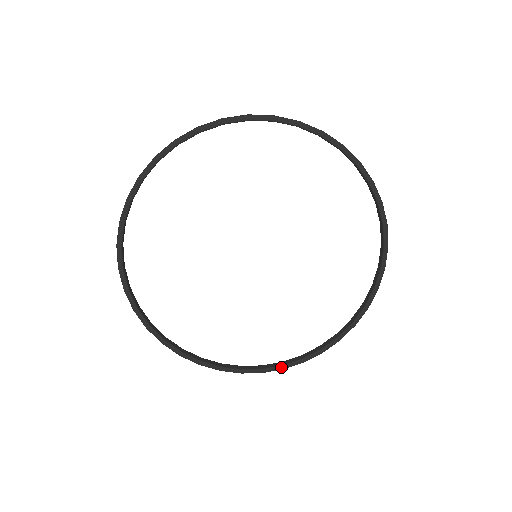
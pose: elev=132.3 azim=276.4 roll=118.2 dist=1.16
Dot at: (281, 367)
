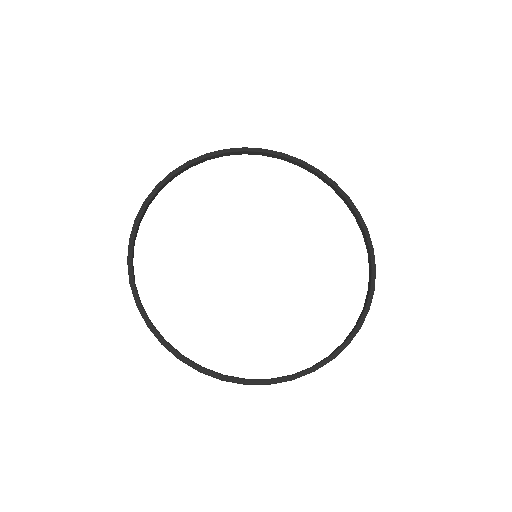
Dot at: (290, 376)
